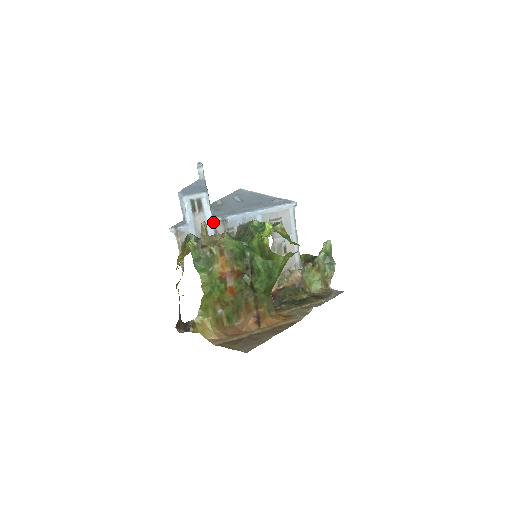
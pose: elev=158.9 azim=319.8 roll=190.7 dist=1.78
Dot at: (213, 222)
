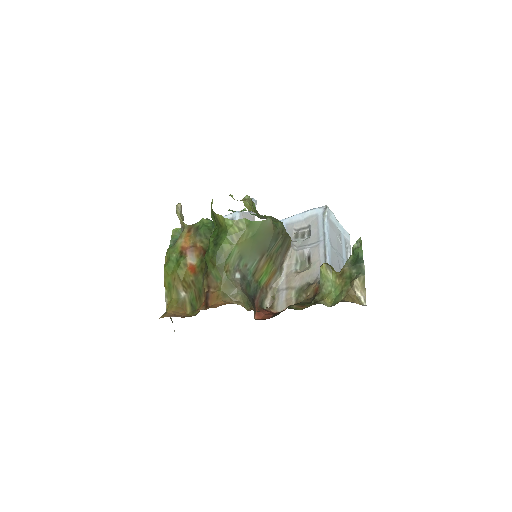
Dot at: occluded
